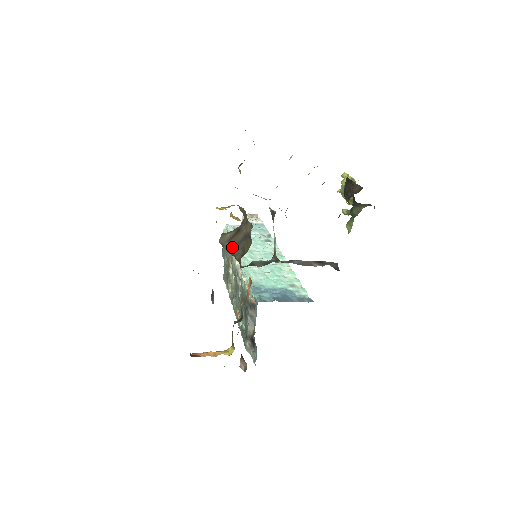
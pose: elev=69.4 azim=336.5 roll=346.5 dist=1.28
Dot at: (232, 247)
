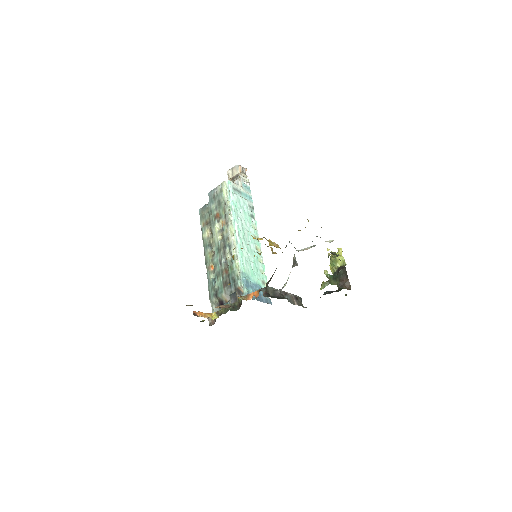
Dot at: (267, 283)
